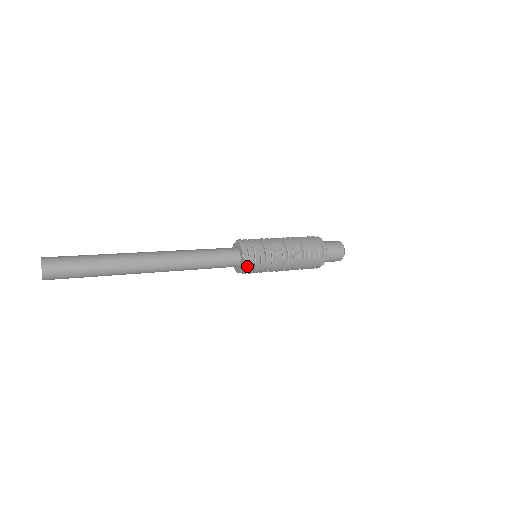
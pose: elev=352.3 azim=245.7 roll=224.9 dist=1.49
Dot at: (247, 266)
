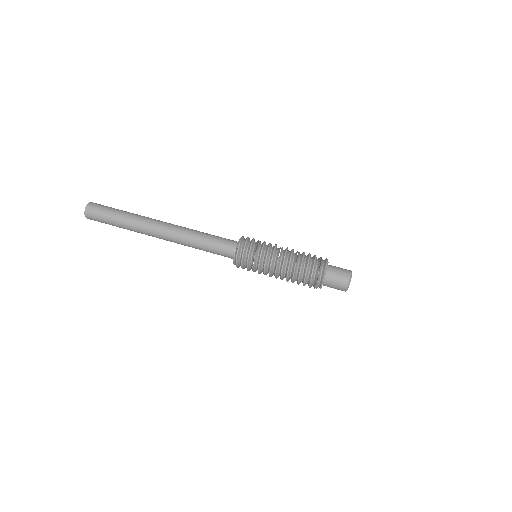
Dot at: occluded
